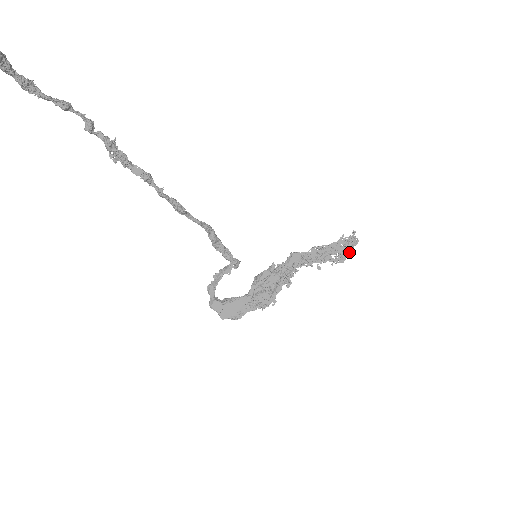
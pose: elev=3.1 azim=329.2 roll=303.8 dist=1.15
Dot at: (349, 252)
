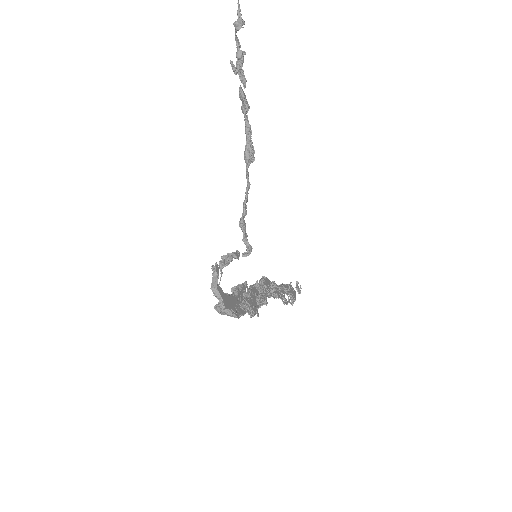
Dot at: (295, 298)
